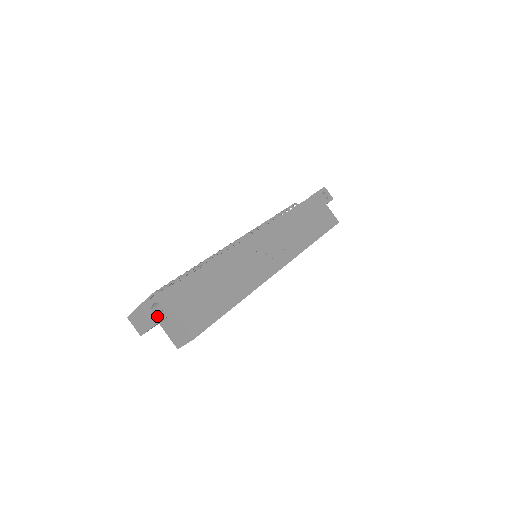
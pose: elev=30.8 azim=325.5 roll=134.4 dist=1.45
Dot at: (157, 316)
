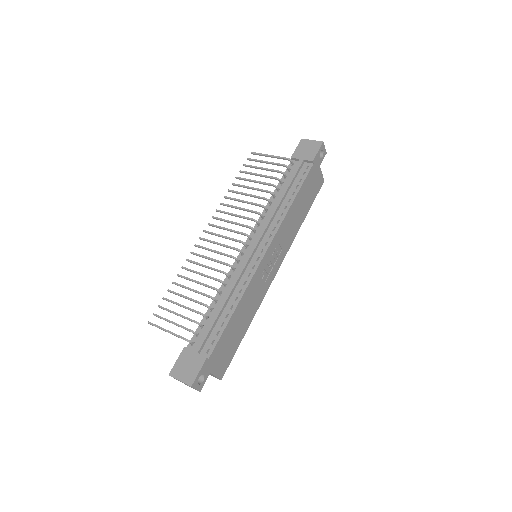
Dot at: (201, 385)
